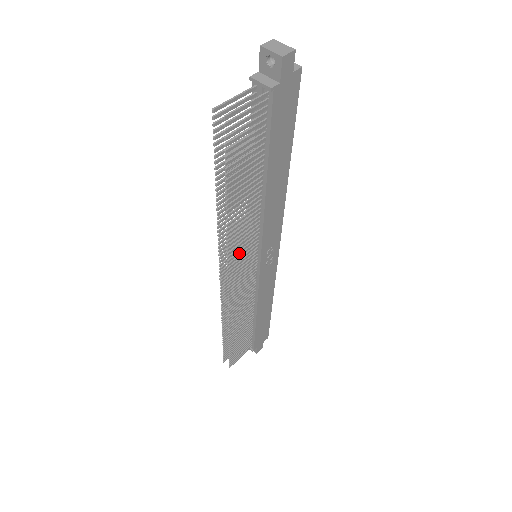
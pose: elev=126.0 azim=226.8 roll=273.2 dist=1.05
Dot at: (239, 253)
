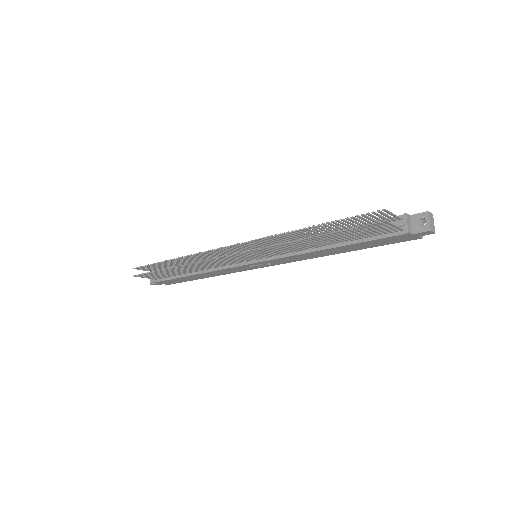
Dot at: (264, 251)
